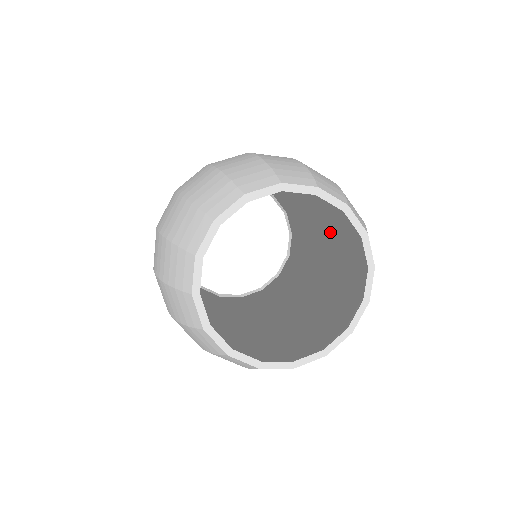
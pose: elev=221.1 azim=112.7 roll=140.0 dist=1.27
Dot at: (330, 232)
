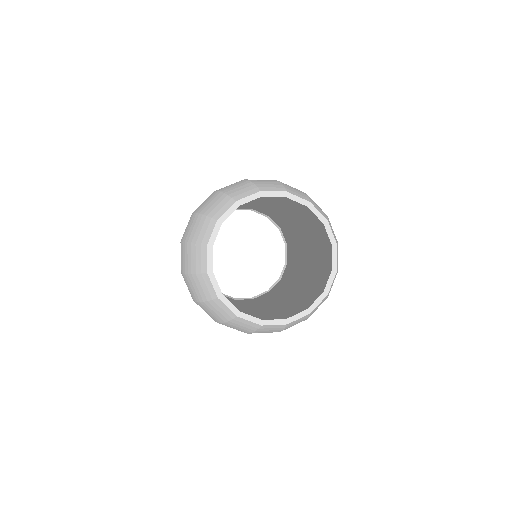
Dot at: (292, 307)
